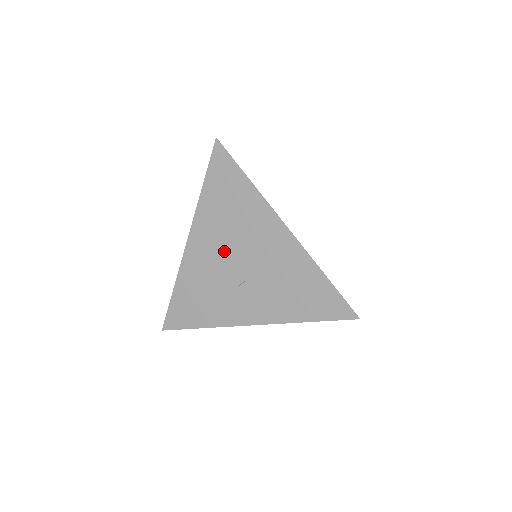
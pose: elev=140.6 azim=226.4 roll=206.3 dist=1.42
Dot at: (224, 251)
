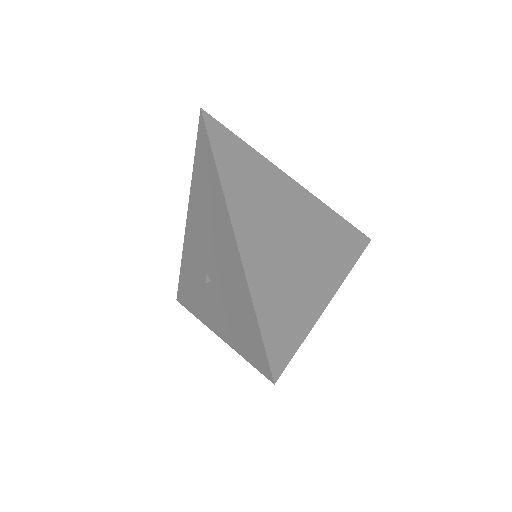
Dot at: (202, 241)
